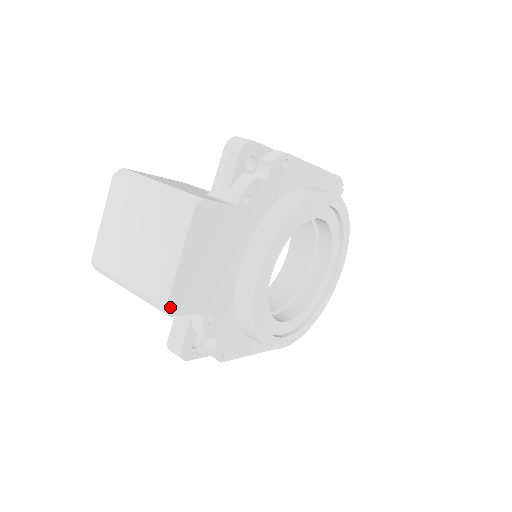
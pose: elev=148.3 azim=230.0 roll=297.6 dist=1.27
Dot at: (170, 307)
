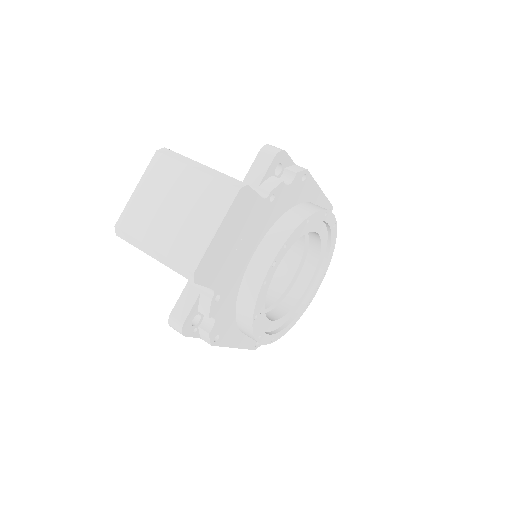
Dot at: (197, 274)
